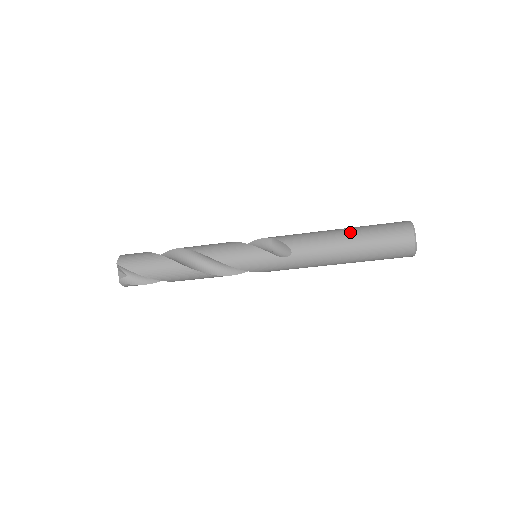
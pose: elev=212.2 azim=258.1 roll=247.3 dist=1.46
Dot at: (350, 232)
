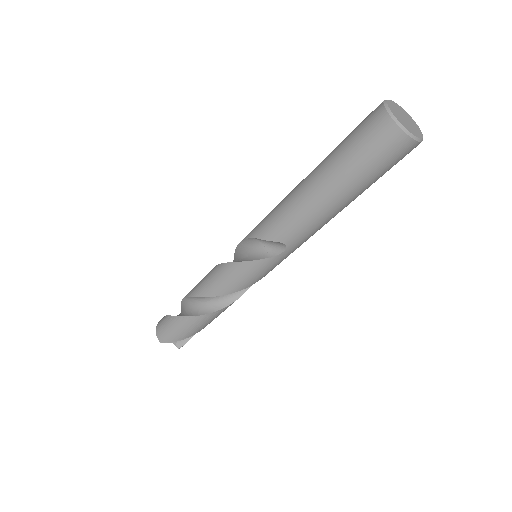
Dot at: (325, 181)
